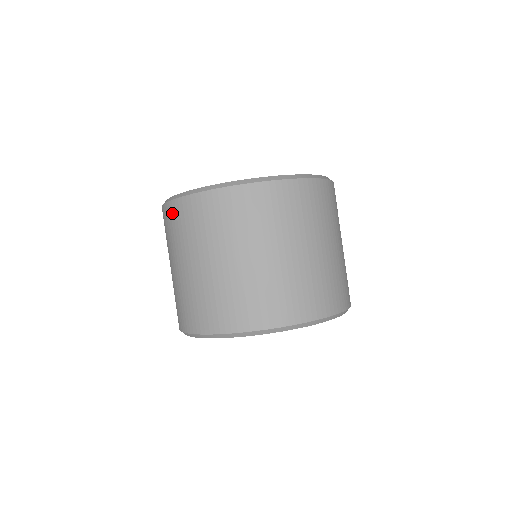
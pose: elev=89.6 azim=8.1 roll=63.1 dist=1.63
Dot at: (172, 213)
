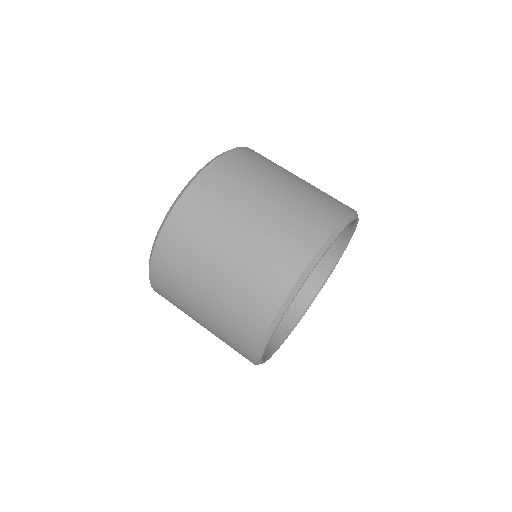
Dot at: (160, 267)
